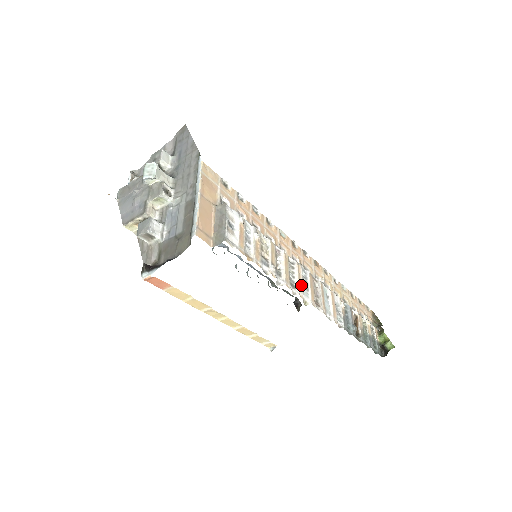
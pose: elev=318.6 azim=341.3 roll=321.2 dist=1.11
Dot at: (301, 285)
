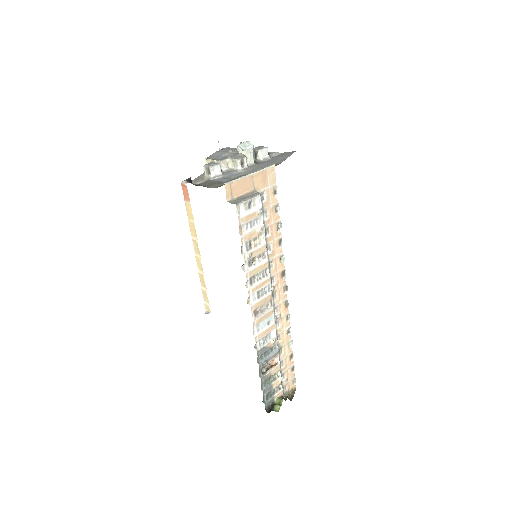
Dot at: (257, 289)
